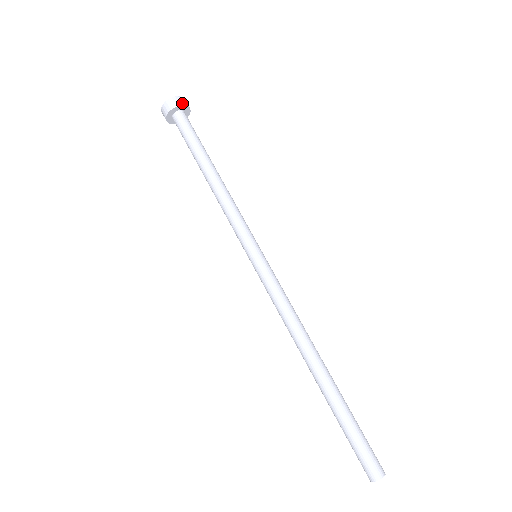
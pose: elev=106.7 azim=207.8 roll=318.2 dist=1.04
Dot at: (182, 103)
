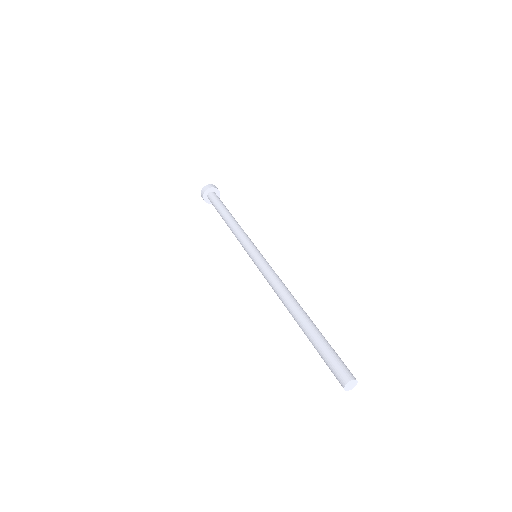
Dot at: (211, 187)
